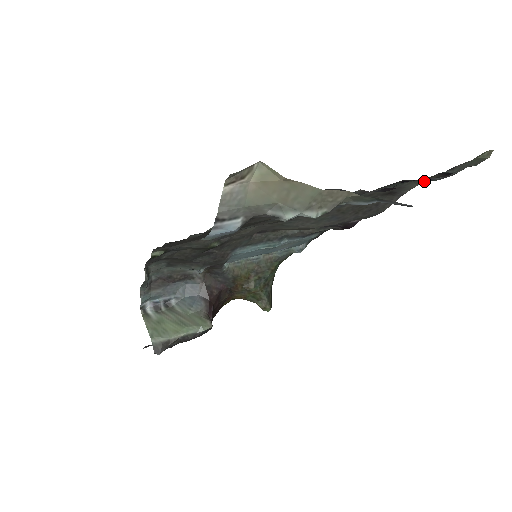
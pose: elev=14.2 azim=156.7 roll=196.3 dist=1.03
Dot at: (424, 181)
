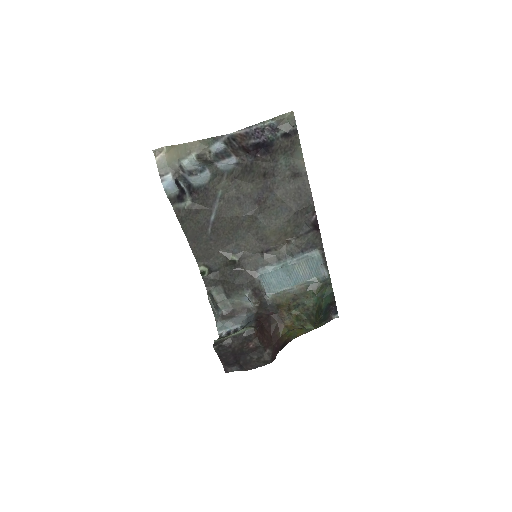
Dot at: (265, 139)
